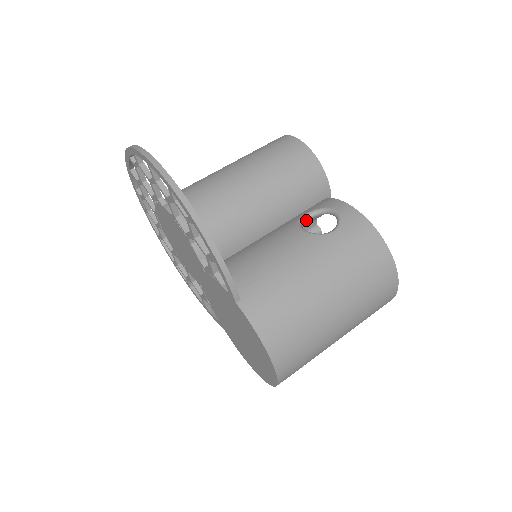
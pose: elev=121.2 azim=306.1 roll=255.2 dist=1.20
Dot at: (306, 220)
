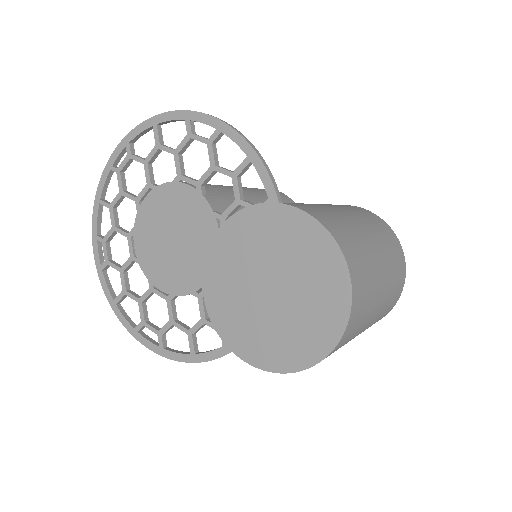
Dot at: occluded
